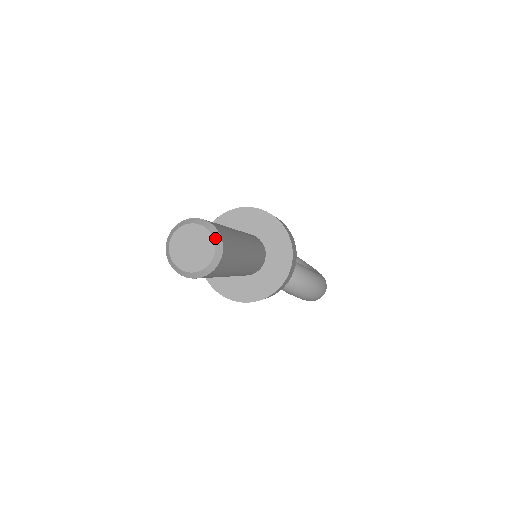
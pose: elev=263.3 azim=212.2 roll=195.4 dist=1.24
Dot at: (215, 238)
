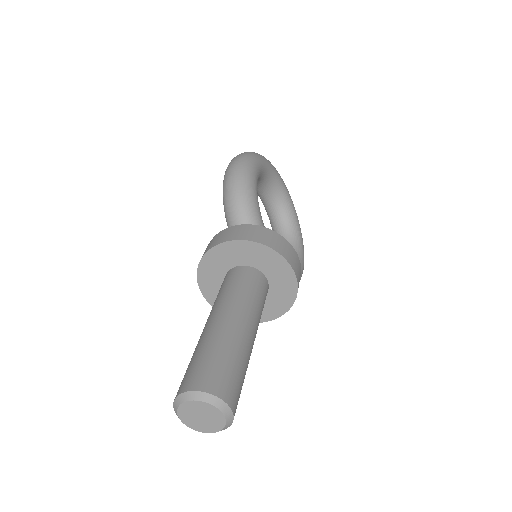
Dot at: (227, 423)
